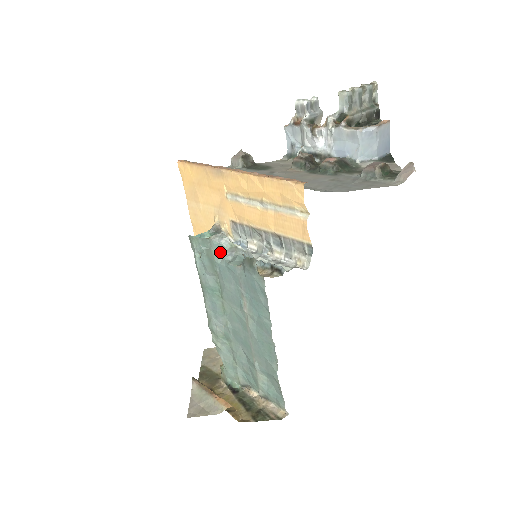
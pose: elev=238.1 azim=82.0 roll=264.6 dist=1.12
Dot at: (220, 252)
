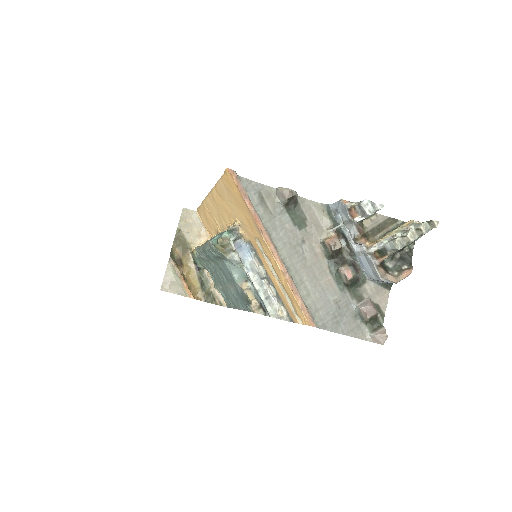
Dot at: occluded
